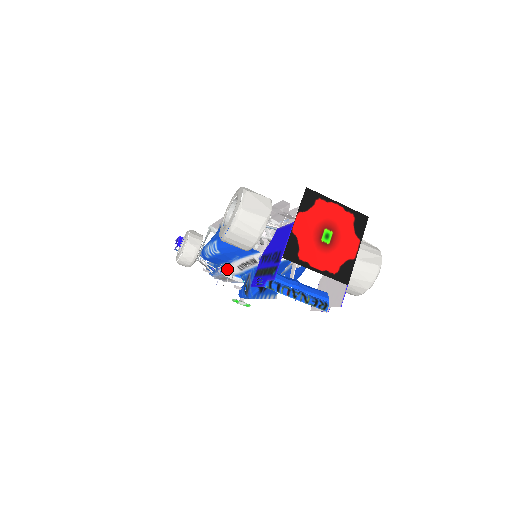
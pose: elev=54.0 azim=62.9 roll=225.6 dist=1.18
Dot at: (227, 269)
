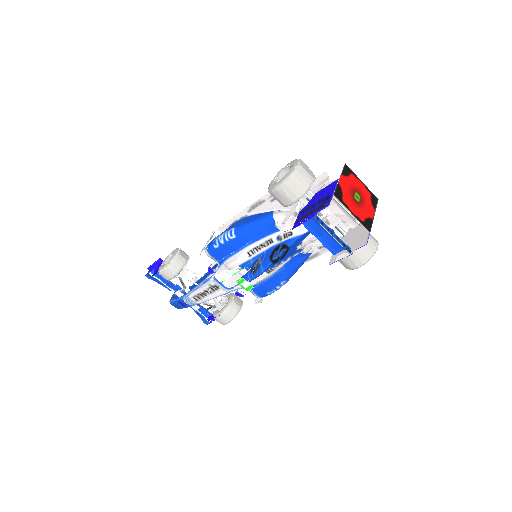
Dot at: (231, 260)
